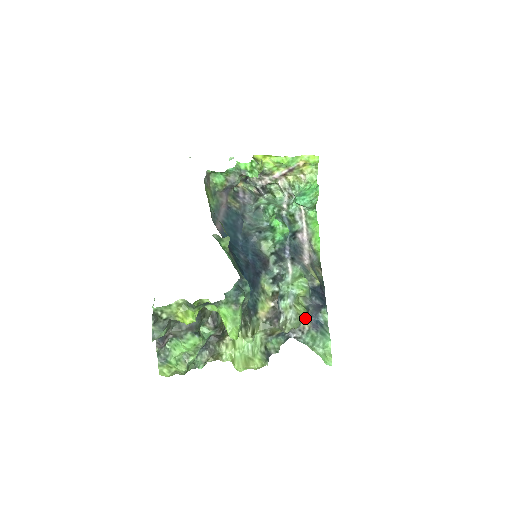
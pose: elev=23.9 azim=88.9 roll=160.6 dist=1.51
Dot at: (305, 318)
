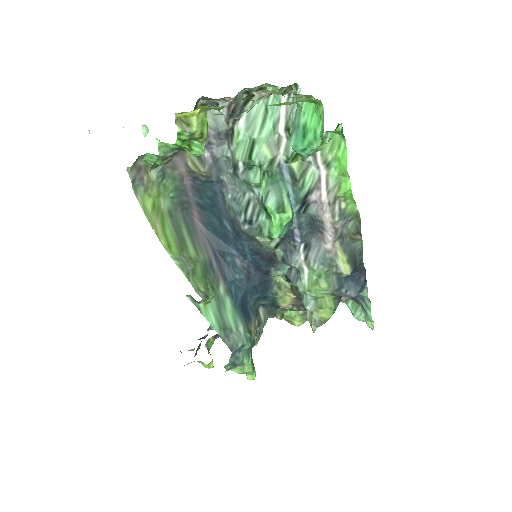
Dot at: (334, 312)
